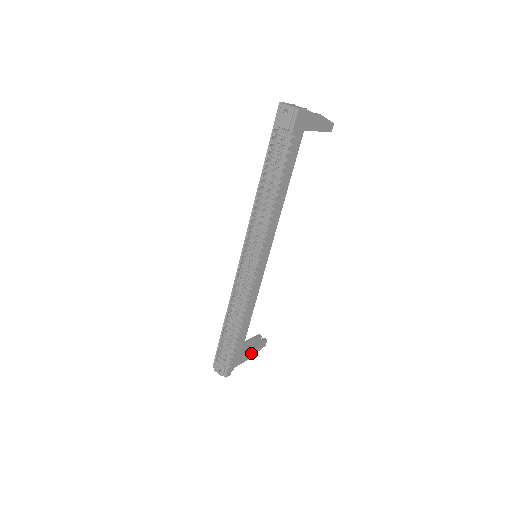
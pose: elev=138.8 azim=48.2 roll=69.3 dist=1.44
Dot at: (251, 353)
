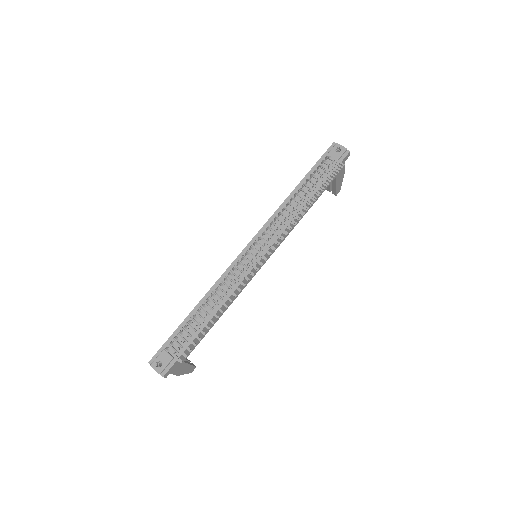
Dot at: (184, 369)
